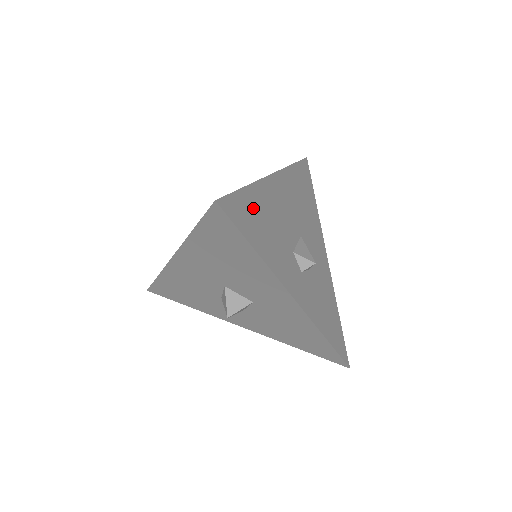
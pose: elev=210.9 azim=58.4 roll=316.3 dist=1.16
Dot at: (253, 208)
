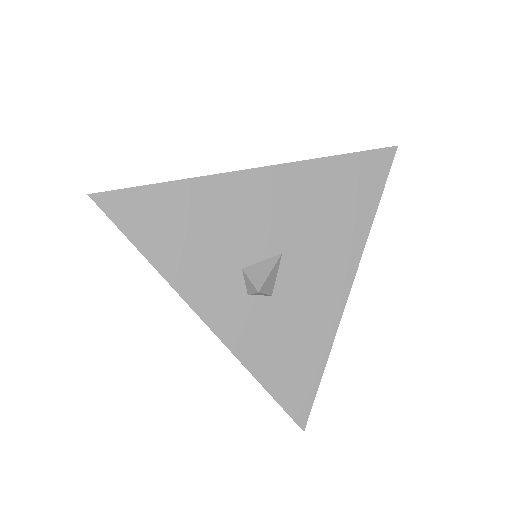
Dot at: (170, 208)
